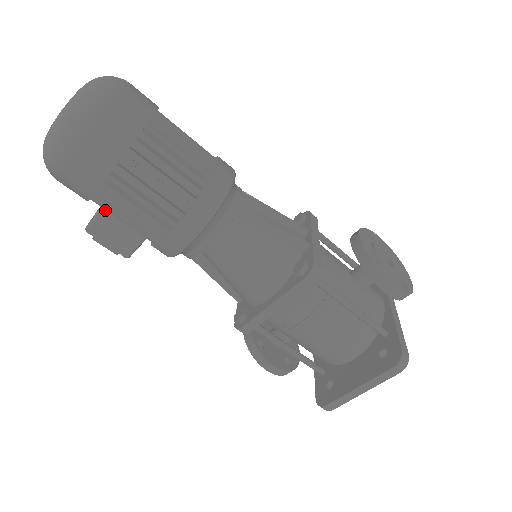
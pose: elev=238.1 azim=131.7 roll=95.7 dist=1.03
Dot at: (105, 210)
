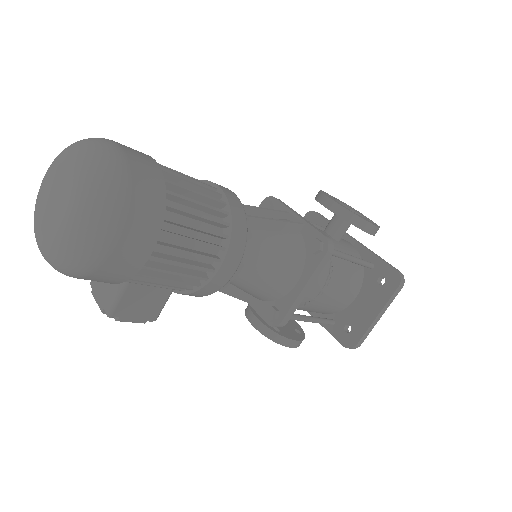
Dot at: (129, 284)
